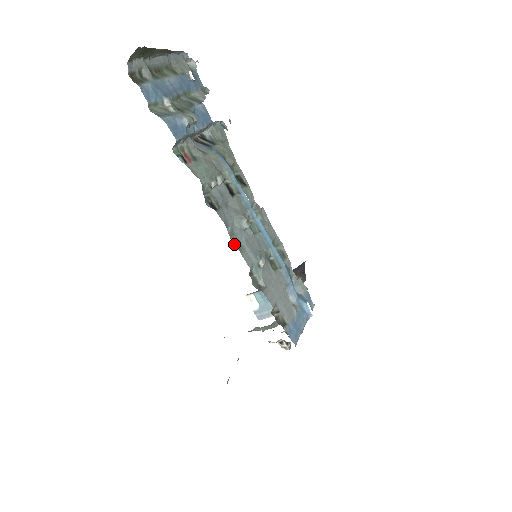
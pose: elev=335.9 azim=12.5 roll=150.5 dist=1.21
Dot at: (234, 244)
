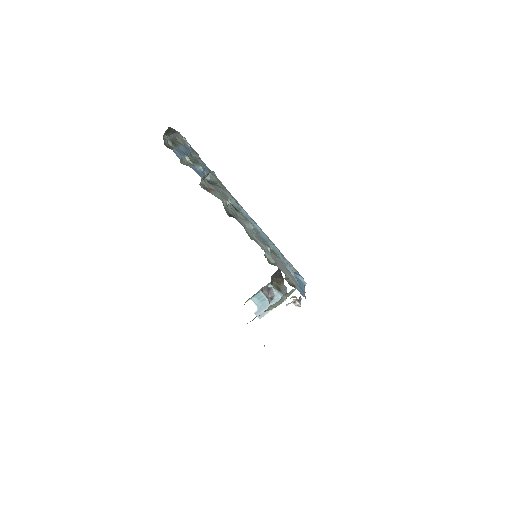
Dot at: (250, 238)
